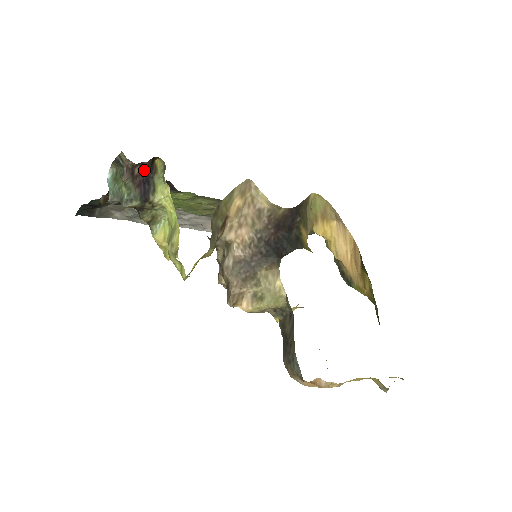
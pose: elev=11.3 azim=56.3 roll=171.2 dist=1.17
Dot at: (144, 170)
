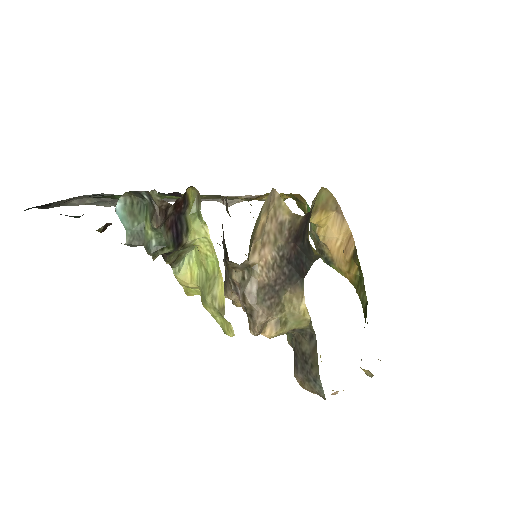
Dot at: (177, 207)
